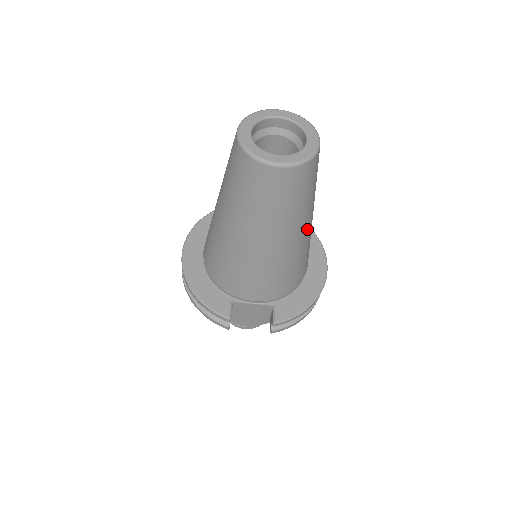
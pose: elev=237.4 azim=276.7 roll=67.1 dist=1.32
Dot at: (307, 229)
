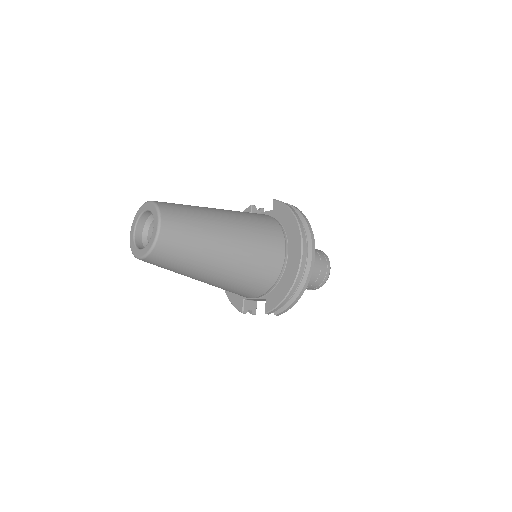
Dot at: (224, 260)
